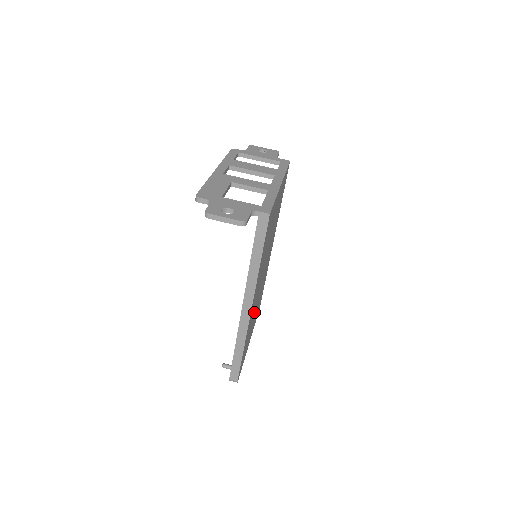
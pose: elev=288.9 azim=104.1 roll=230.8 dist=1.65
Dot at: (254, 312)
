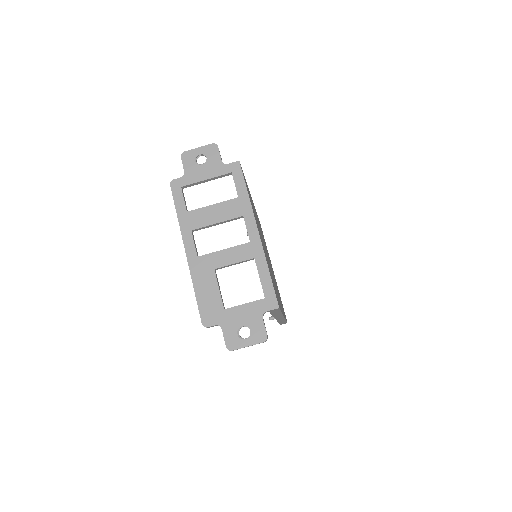
Dot at: (274, 278)
